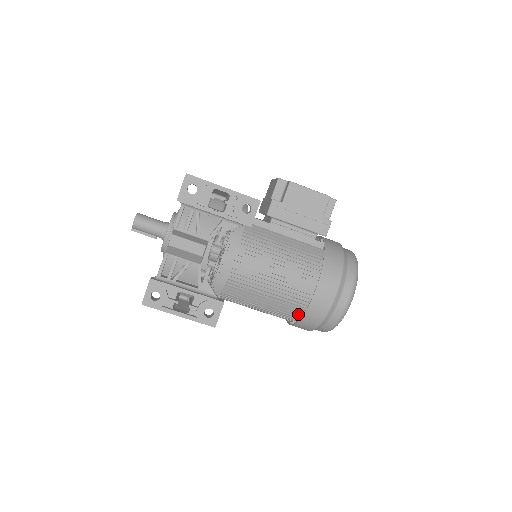
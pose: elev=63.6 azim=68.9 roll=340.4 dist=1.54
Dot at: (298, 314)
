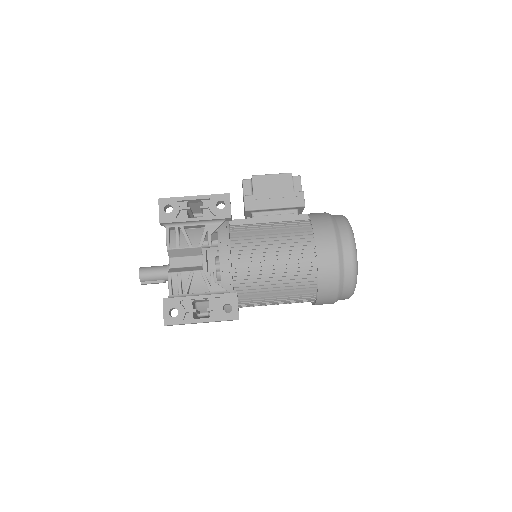
Dot at: (314, 284)
